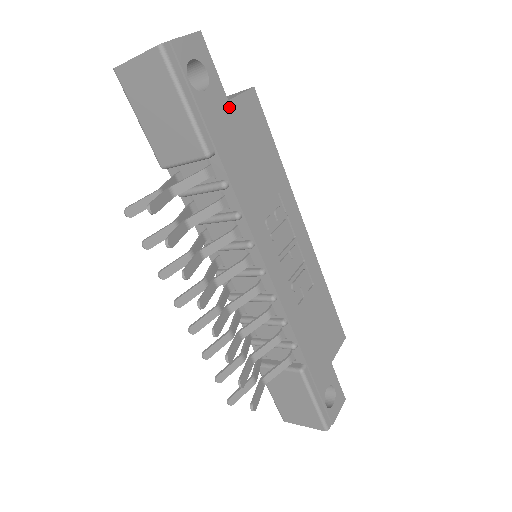
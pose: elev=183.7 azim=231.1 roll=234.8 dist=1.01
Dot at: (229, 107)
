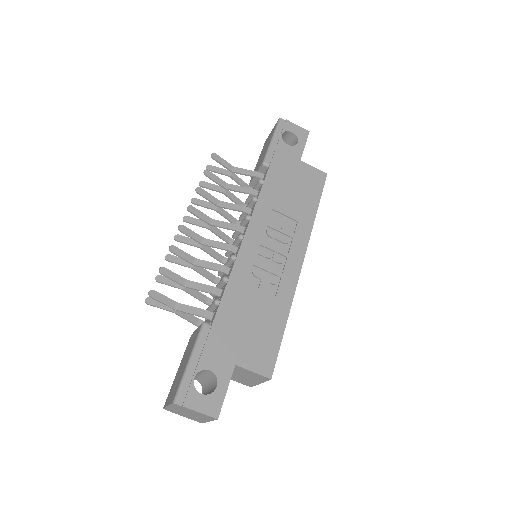
Dot at: (298, 162)
